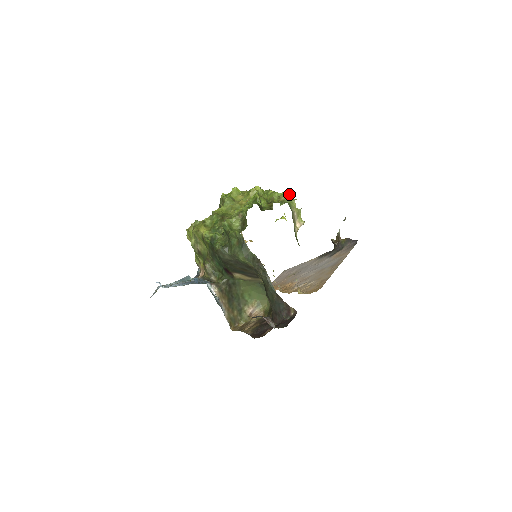
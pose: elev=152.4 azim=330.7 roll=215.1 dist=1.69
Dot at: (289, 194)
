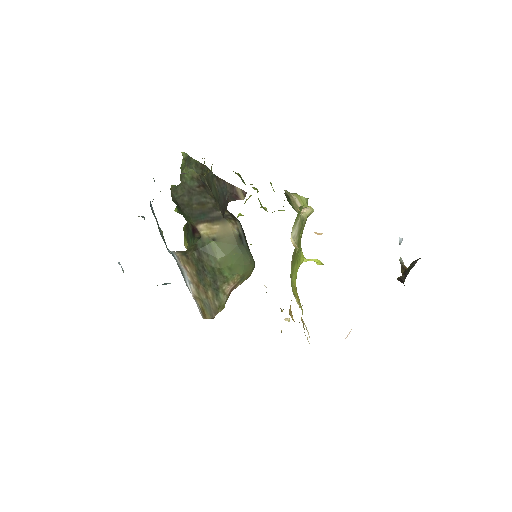
Dot at: occluded
